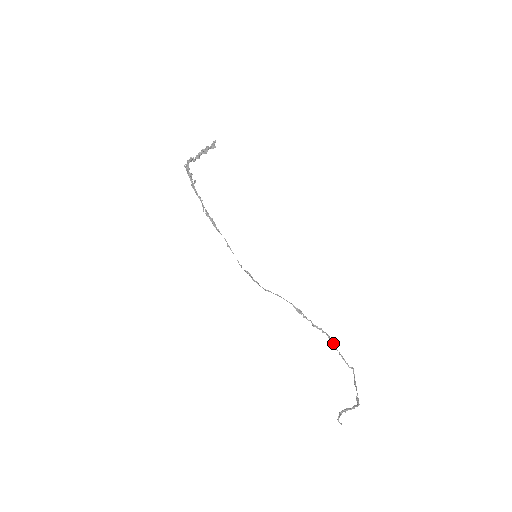
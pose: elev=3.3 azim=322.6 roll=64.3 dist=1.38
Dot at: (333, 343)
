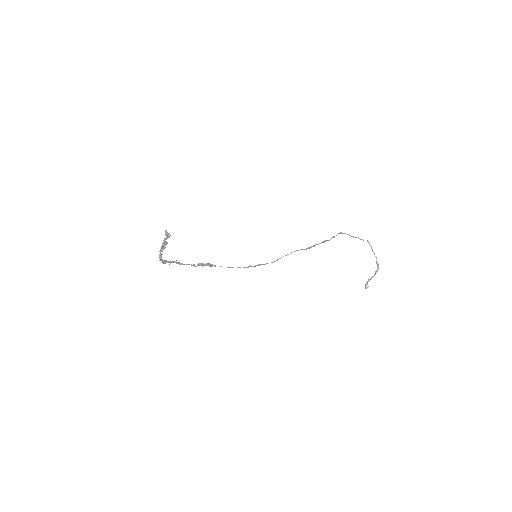
Dot at: occluded
